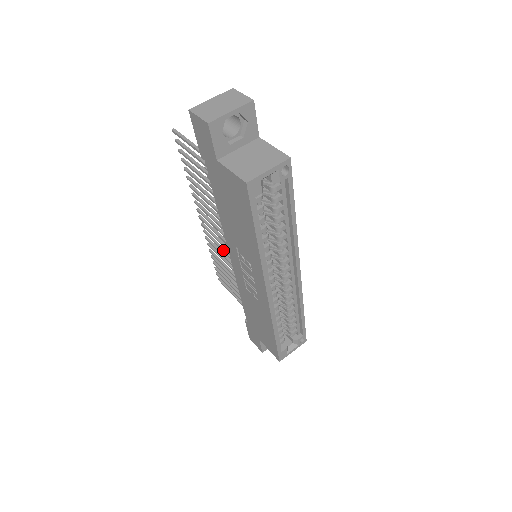
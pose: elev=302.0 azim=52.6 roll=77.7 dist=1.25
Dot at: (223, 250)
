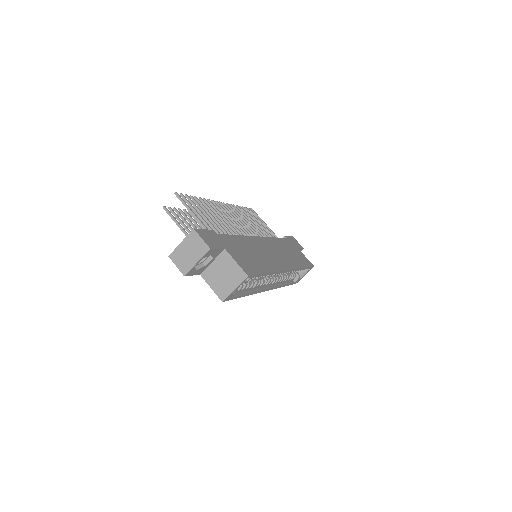
Dot at: occluded
